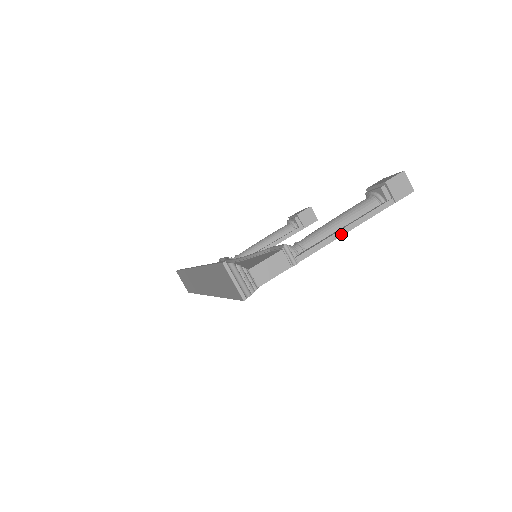
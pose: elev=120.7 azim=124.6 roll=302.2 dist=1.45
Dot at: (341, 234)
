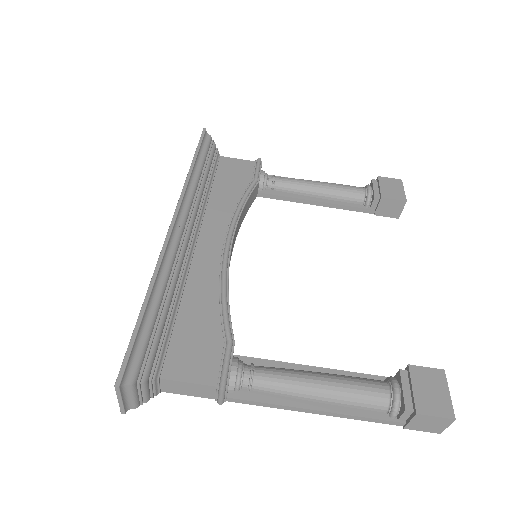
Dot at: (304, 411)
